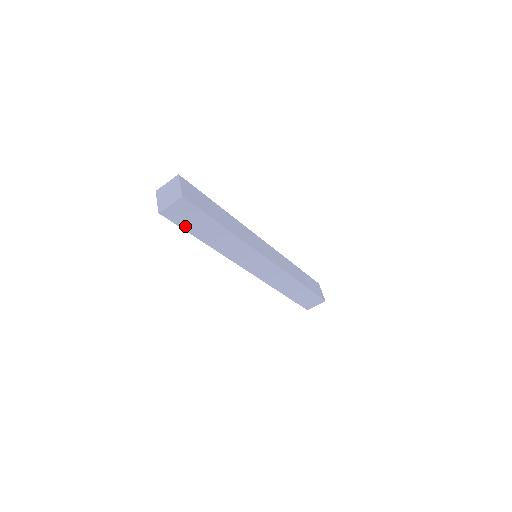
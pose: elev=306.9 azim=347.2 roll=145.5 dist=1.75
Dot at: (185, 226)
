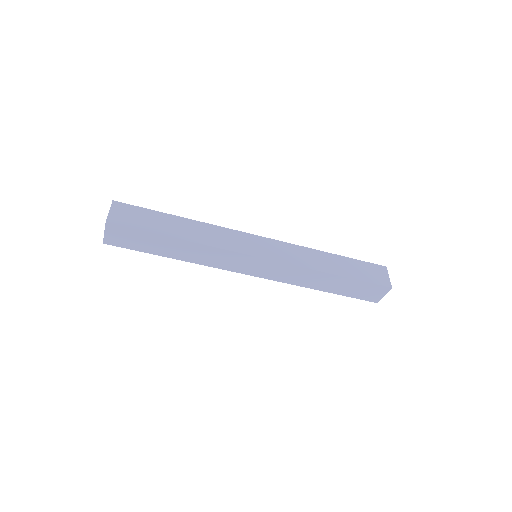
Dot at: (138, 248)
